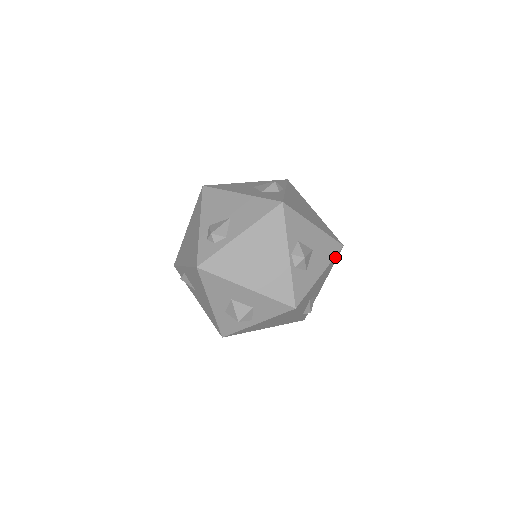
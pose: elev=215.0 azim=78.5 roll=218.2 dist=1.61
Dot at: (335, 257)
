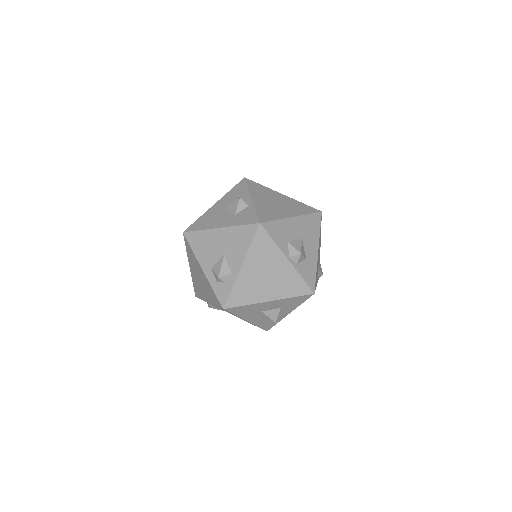
Dot at: (320, 226)
